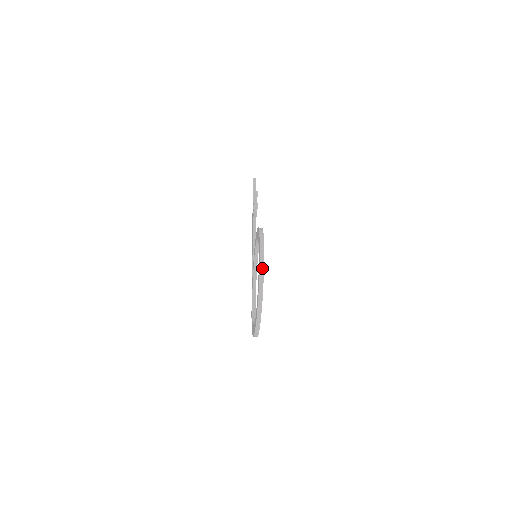
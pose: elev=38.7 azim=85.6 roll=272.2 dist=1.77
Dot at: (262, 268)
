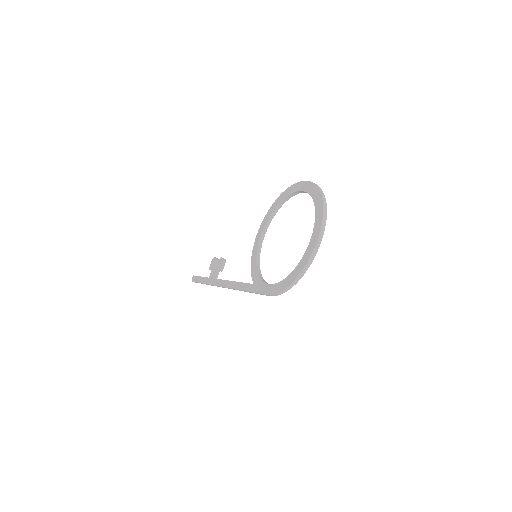
Dot at: (313, 183)
